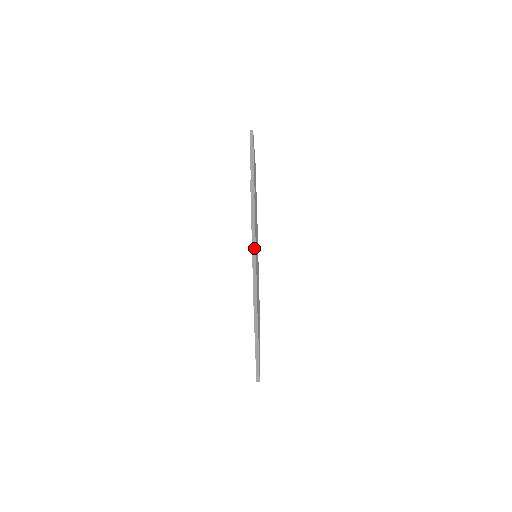
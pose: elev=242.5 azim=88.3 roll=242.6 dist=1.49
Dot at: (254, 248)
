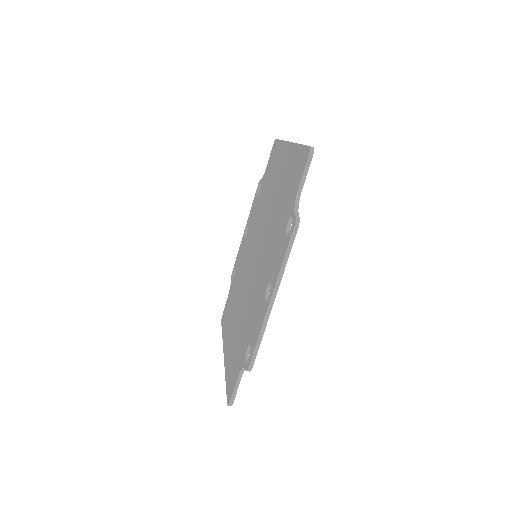
Dot at: (275, 292)
